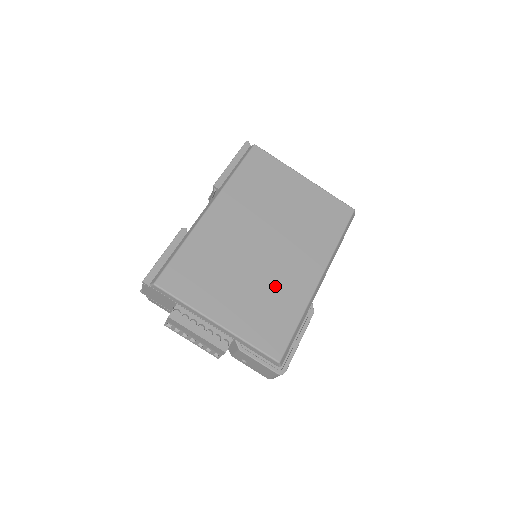
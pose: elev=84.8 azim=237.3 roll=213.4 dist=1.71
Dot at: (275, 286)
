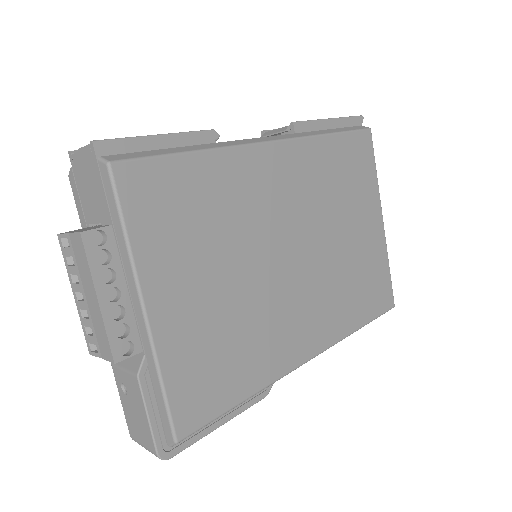
Dot at: (258, 323)
